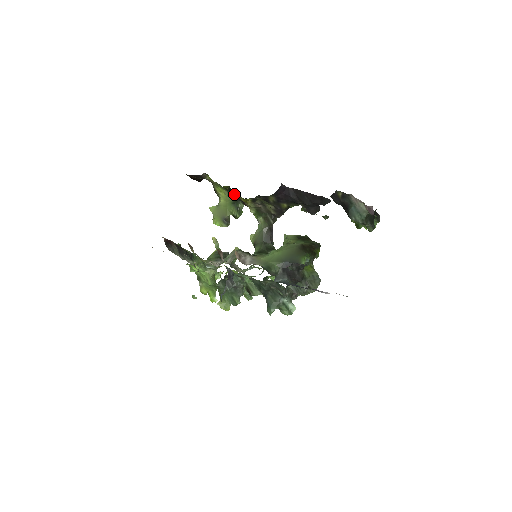
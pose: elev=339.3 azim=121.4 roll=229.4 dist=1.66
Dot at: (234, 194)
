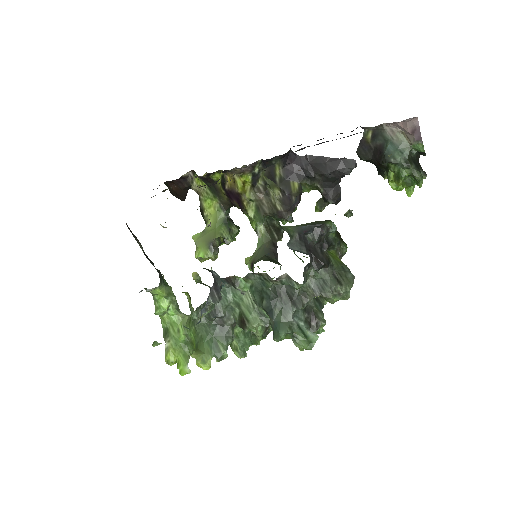
Dot at: (228, 184)
